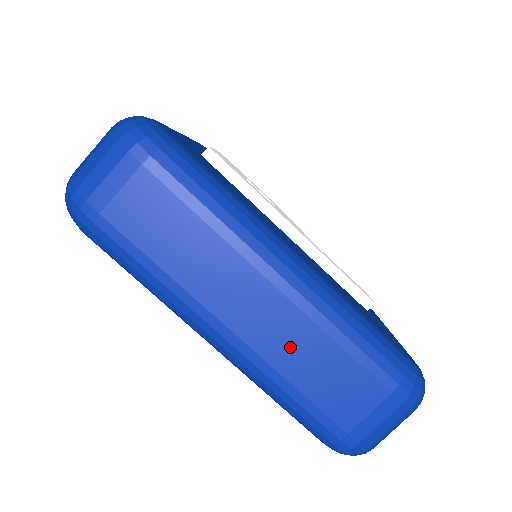
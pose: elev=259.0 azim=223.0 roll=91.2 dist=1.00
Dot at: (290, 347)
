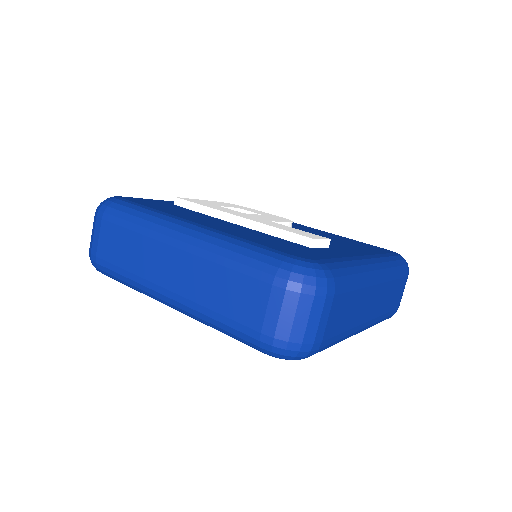
Dot at: (200, 284)
